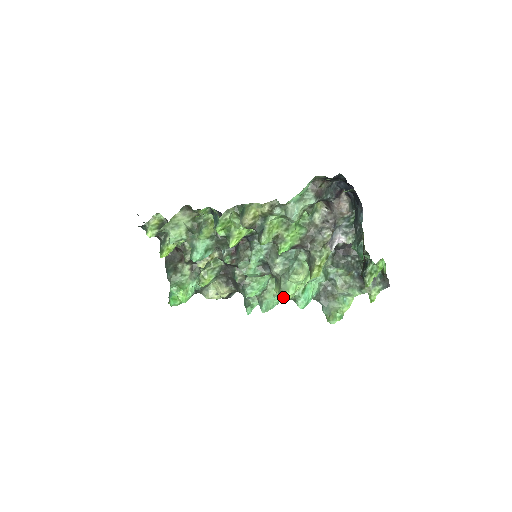
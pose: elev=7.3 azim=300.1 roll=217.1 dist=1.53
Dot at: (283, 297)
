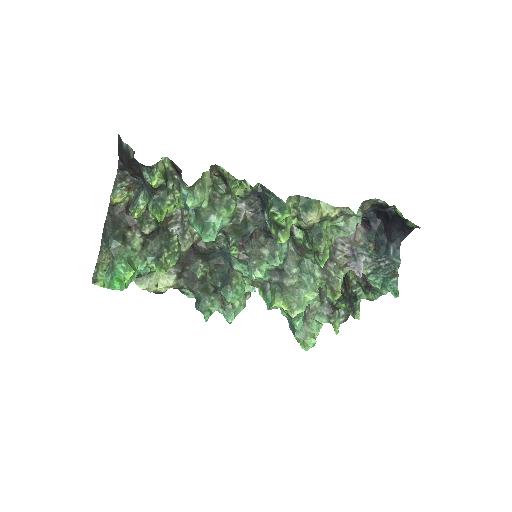
Dot at: (292, 313)
